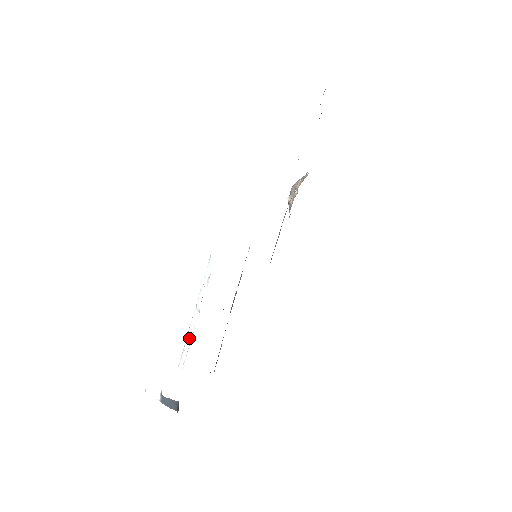
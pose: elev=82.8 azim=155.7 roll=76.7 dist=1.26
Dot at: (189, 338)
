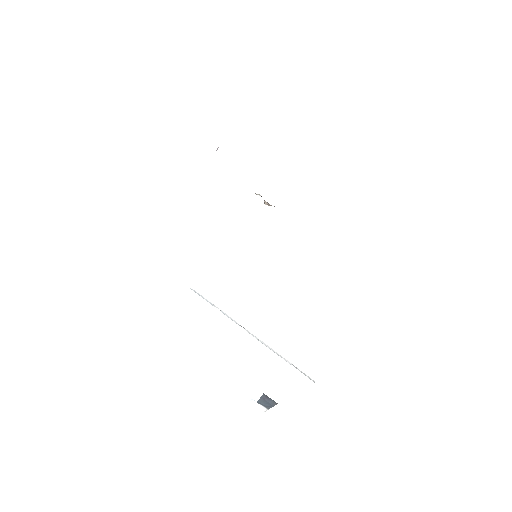
Dot at: (275, 352)
